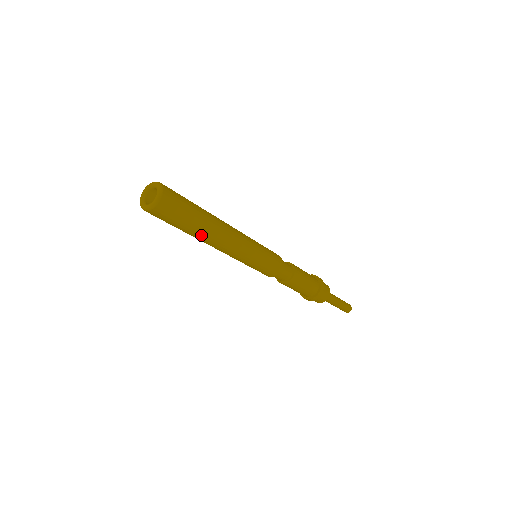
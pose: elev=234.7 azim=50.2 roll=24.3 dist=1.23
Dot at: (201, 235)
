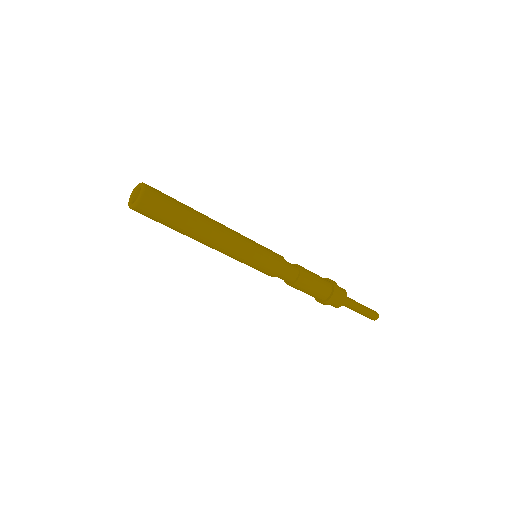
Dot at: (195, 225)
